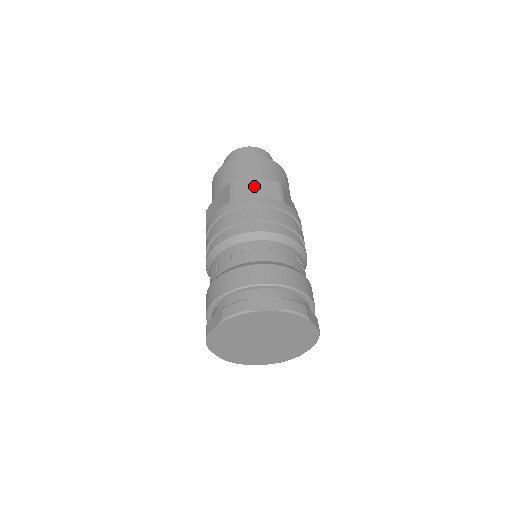
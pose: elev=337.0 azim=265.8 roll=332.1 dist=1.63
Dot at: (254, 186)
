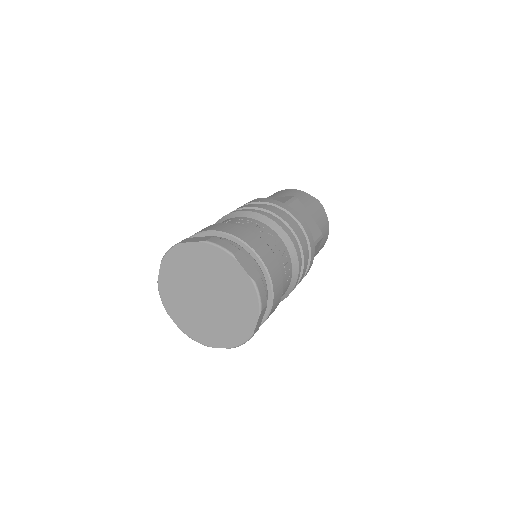
Dot at: occluded
